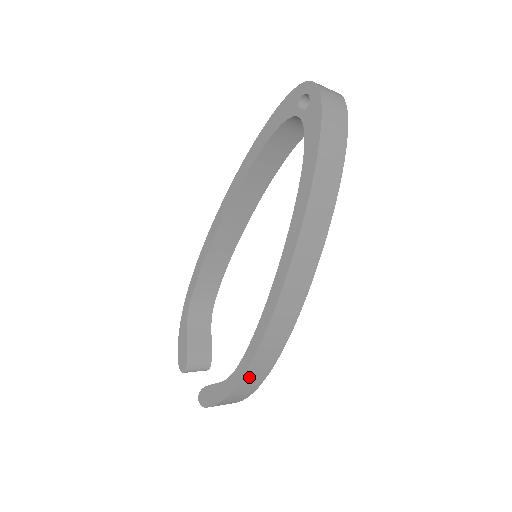
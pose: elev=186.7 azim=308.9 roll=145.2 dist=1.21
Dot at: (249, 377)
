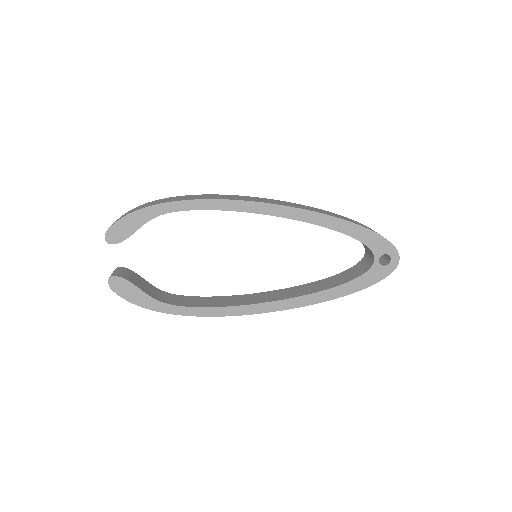
Dot at: occluded
